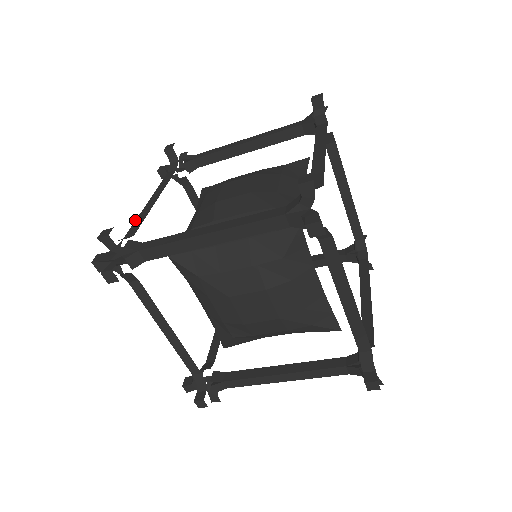
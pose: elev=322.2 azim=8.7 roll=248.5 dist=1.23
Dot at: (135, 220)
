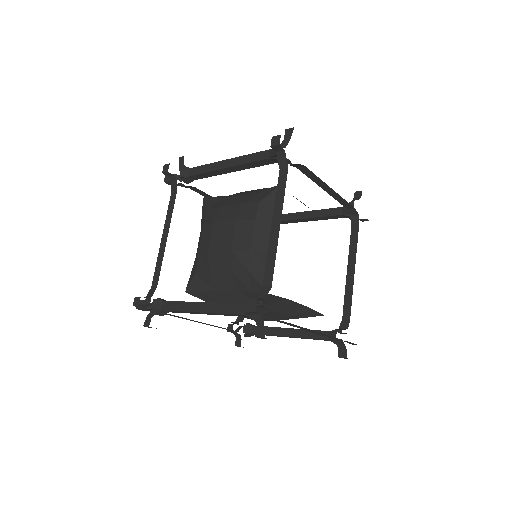
Dot at: (156, 264)
